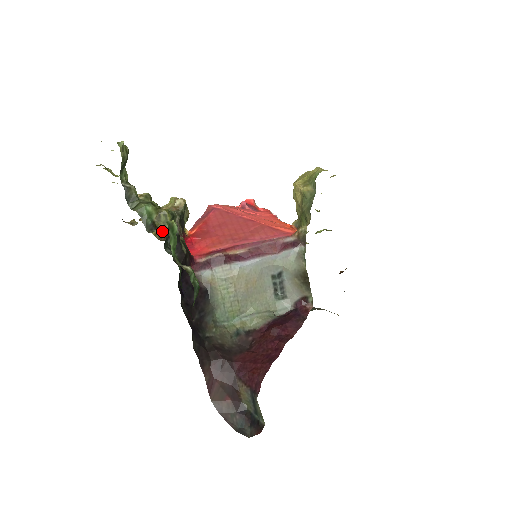
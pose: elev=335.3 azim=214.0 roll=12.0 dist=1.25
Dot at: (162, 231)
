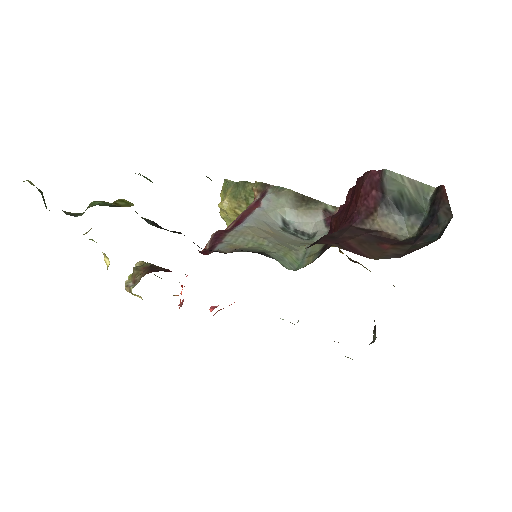
Dot at: (143, 275)
